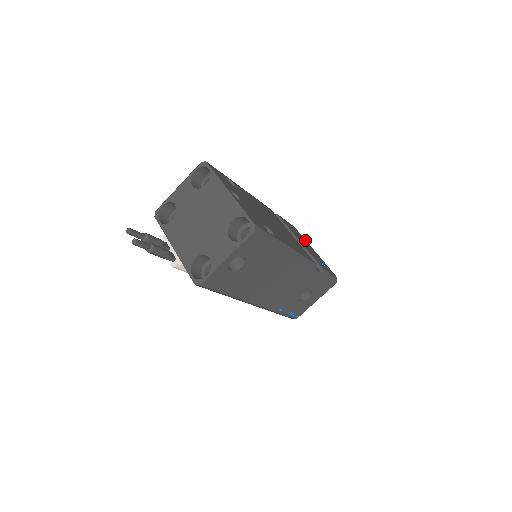
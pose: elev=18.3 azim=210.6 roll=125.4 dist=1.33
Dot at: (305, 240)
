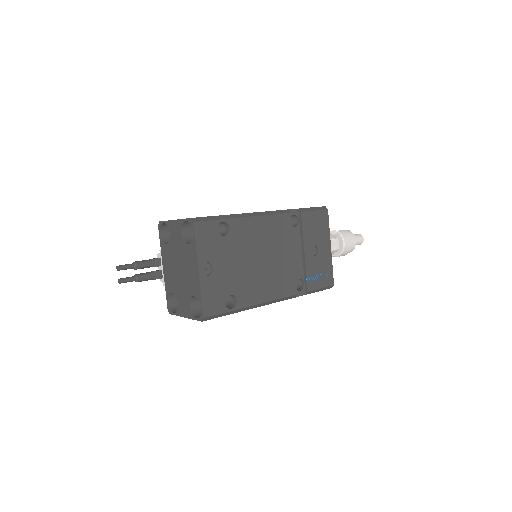
Dot at: (327, 233)
